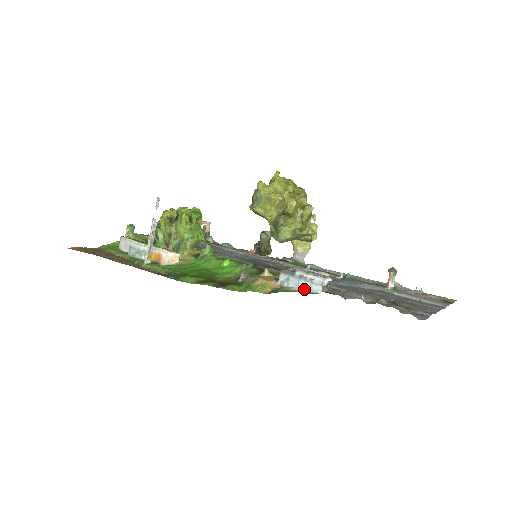
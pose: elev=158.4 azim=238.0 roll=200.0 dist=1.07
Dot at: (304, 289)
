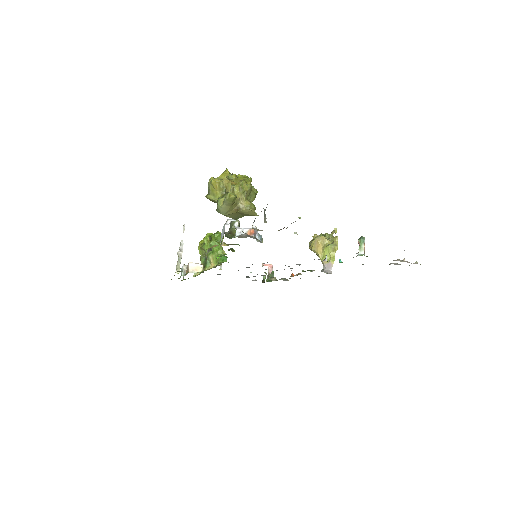
Dot at: occluded
